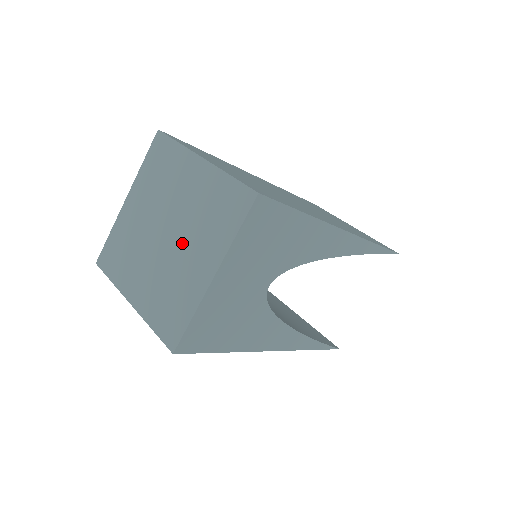
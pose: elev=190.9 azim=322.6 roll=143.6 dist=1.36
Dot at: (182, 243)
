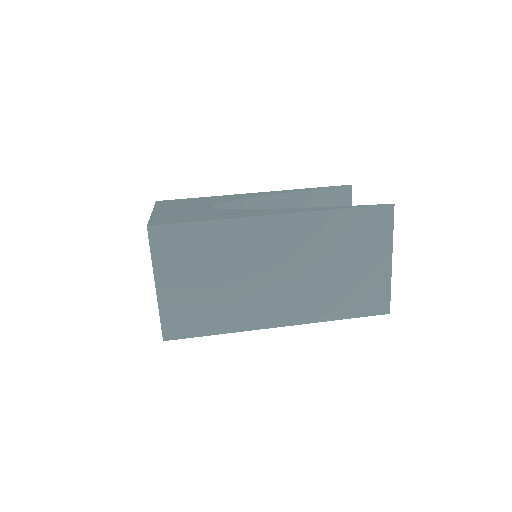
Dot at: occluded
